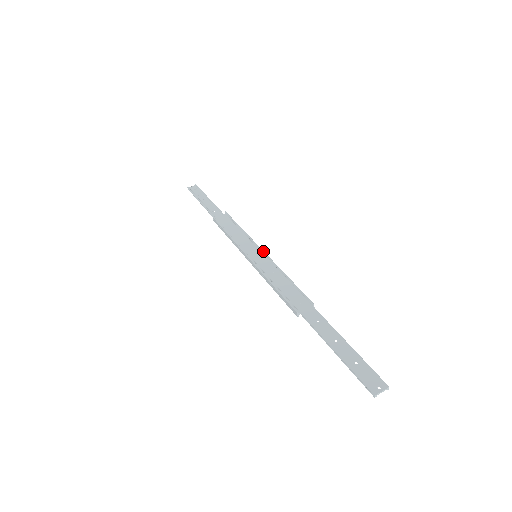
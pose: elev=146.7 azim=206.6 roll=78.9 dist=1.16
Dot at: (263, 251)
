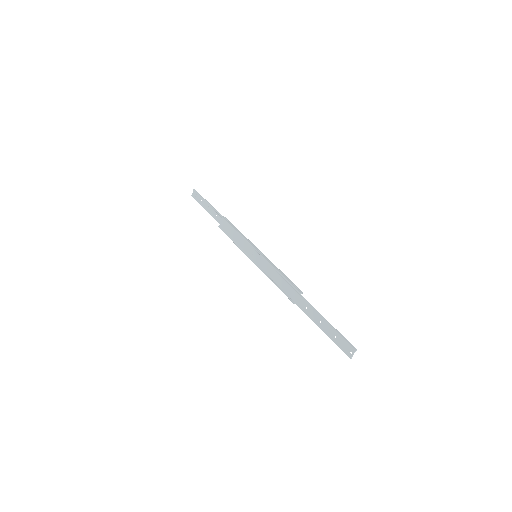
Dot at: (257, 252)
